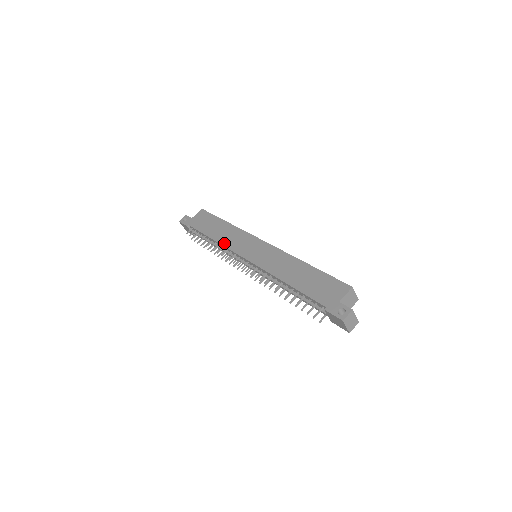
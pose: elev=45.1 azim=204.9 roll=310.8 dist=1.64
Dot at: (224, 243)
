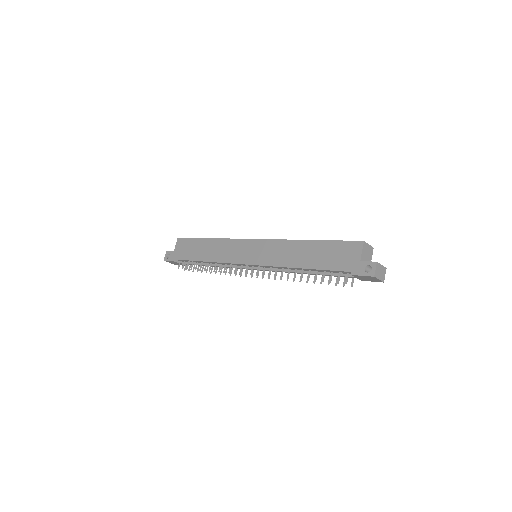
Dot at: (220, 260)
